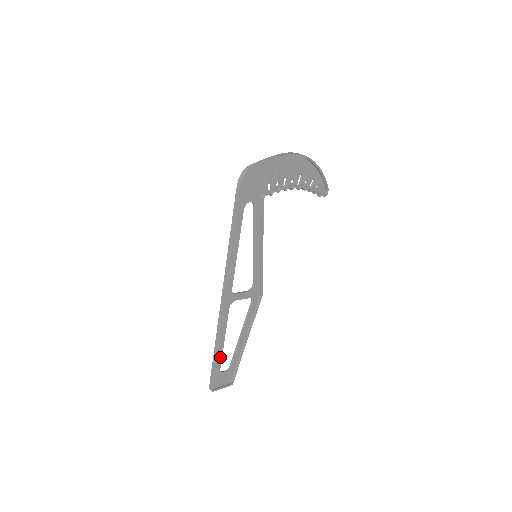
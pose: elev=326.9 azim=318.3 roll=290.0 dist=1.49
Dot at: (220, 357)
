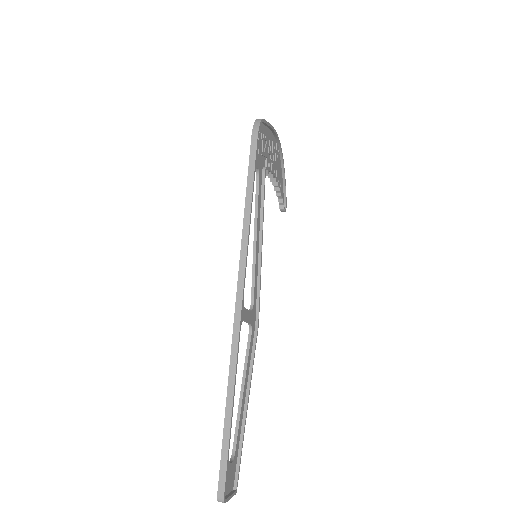
Dot at: occluded
